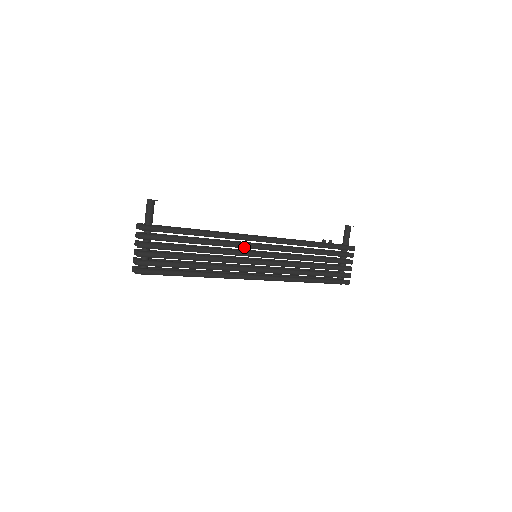
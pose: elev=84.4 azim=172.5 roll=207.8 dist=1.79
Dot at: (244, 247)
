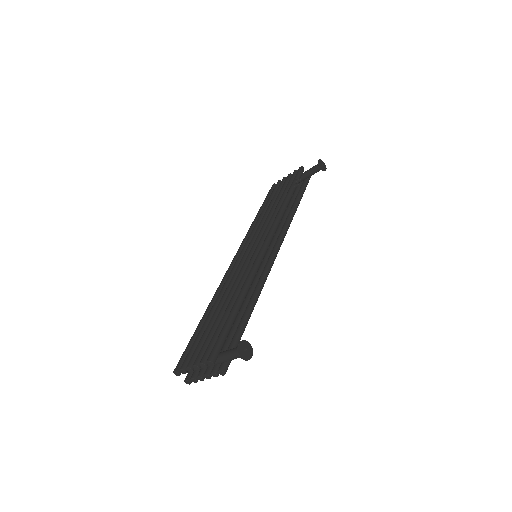
Dot at: occluded
